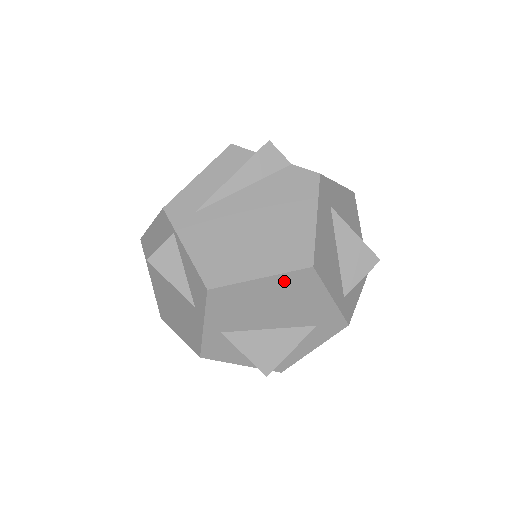
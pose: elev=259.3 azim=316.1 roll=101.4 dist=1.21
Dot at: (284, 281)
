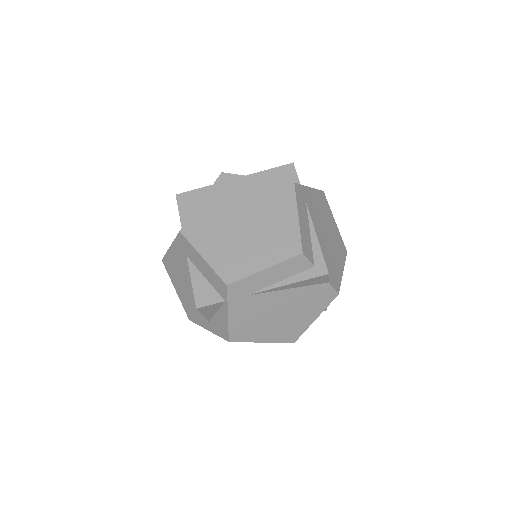
Dot at: occluded
